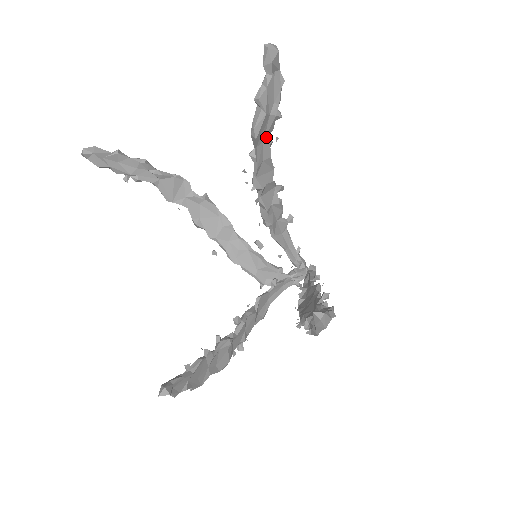
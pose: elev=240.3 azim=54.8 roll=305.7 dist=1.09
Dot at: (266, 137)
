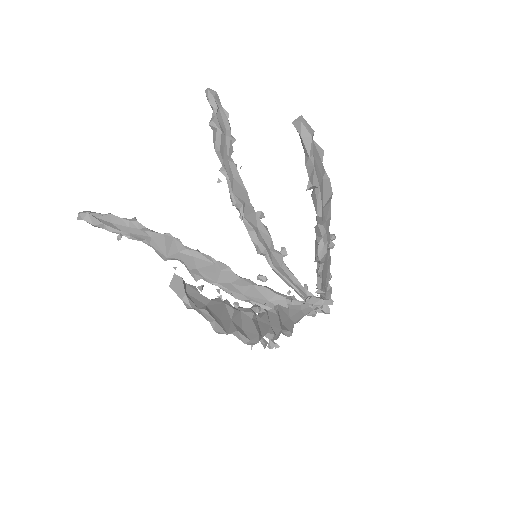
Dot at: (229, 157)
